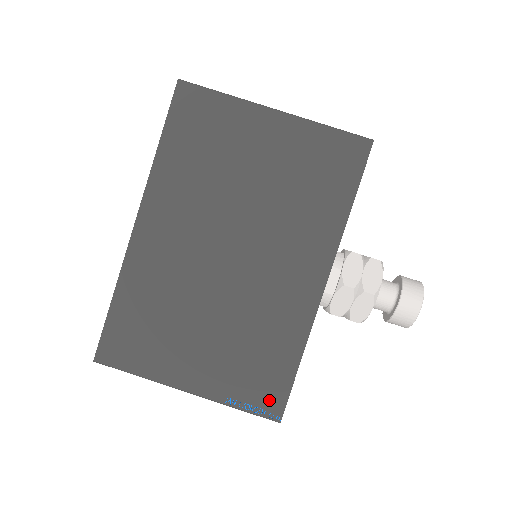
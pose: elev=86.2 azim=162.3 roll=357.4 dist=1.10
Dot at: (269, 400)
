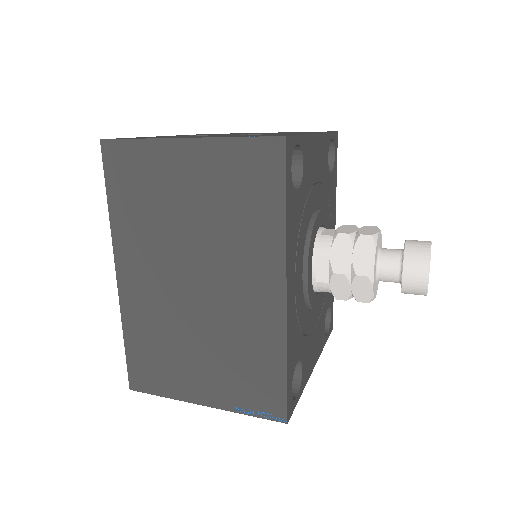
Dot at: (271, 405)
